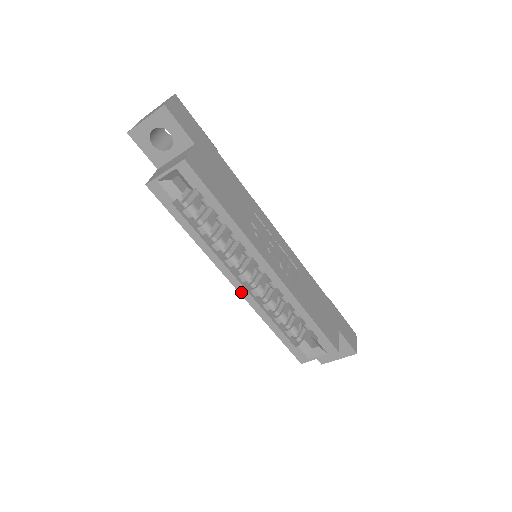
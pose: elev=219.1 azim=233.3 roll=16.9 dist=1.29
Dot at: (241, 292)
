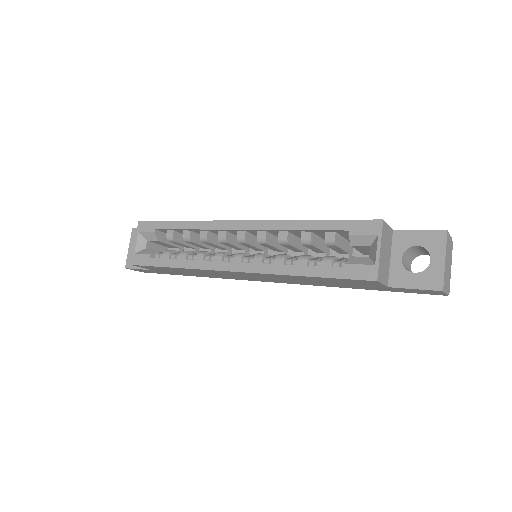
Dot at: (244, 270)
